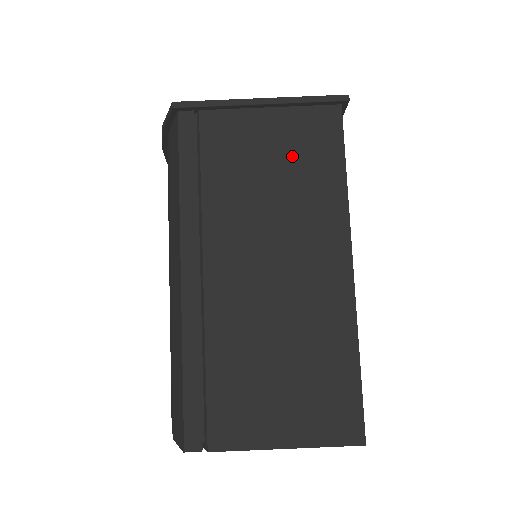
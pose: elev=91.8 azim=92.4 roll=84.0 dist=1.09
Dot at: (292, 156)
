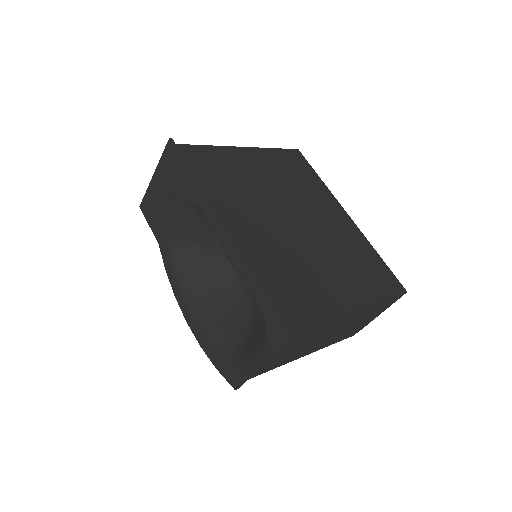
Dot at: (294, 343)
